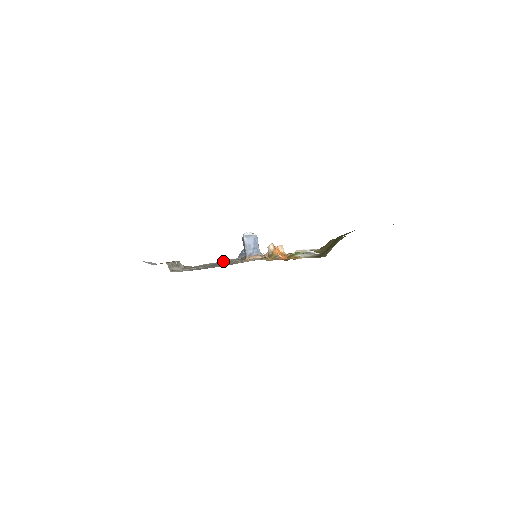
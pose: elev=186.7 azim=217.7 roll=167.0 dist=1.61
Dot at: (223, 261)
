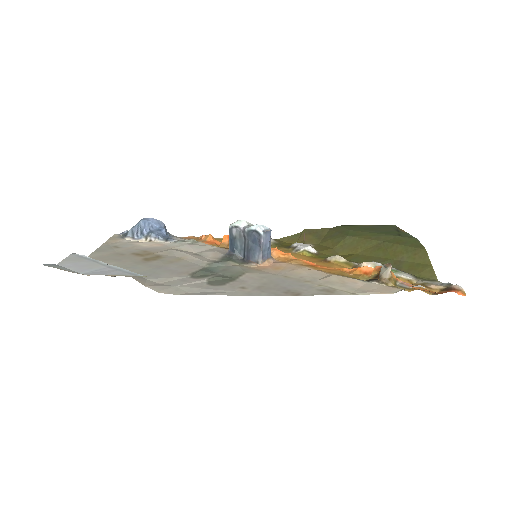
Dot at: (126, 246)
